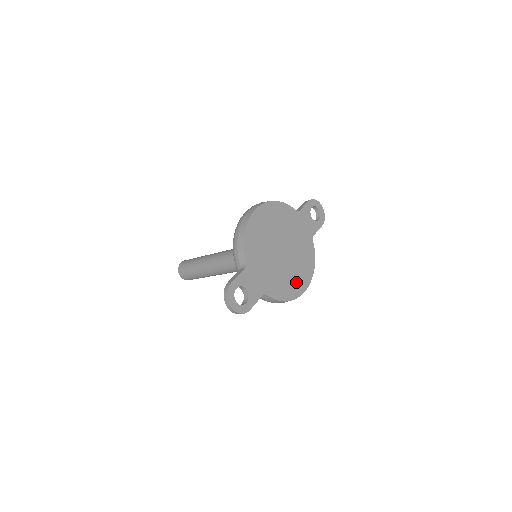
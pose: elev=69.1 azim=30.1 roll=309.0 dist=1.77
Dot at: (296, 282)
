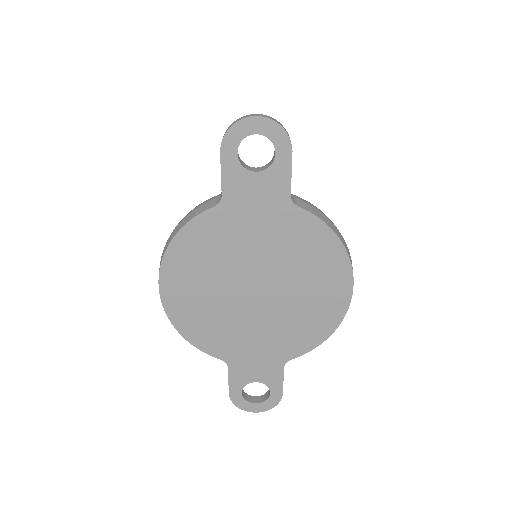
Dot at: (323, 299)
